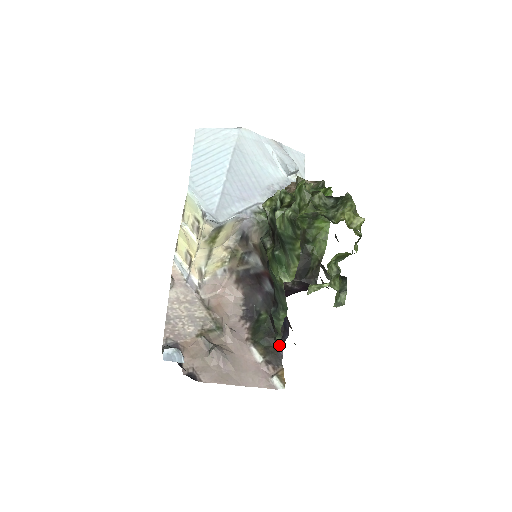
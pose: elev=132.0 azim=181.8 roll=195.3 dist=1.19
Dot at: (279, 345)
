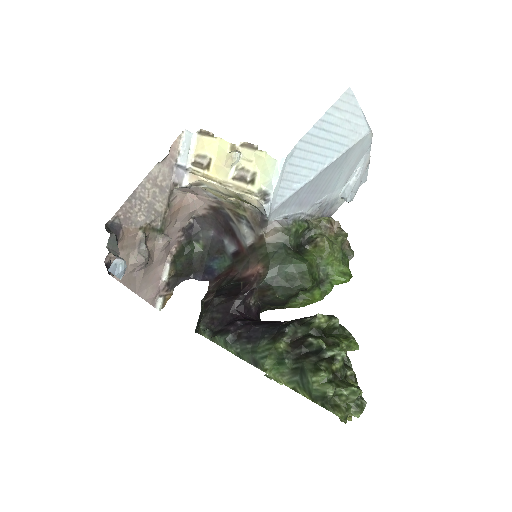
Dot at: (201, 333)
